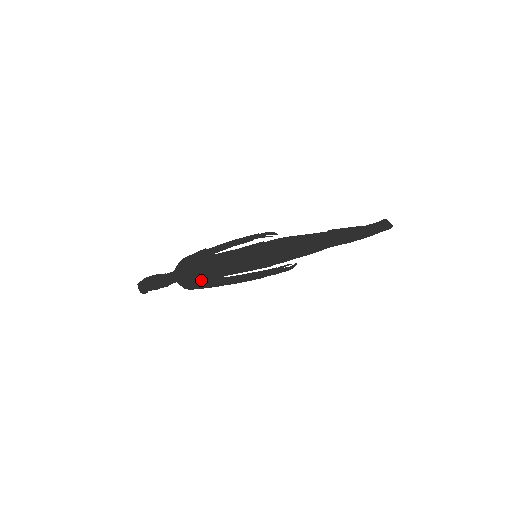
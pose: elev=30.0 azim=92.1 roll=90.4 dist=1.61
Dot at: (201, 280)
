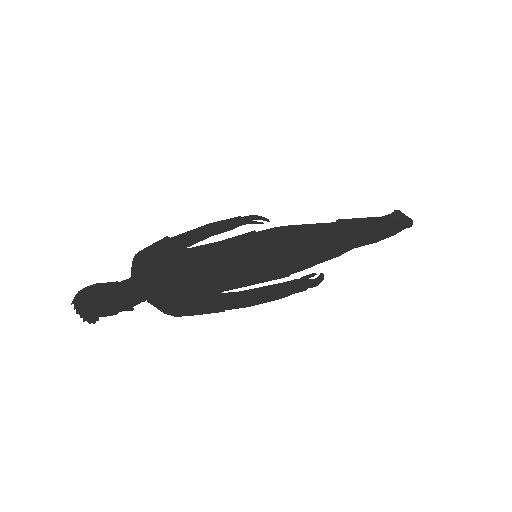
Dot at: (188, 298)
